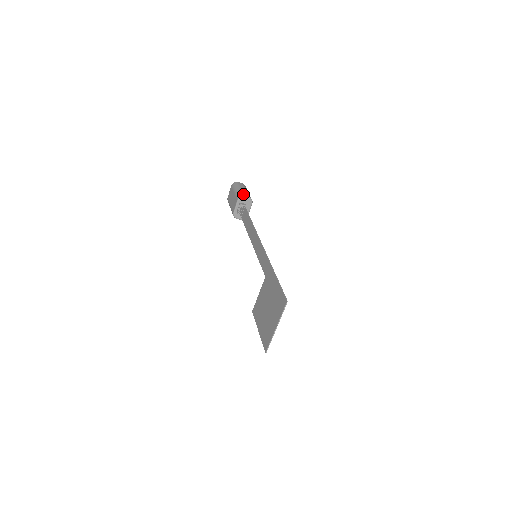
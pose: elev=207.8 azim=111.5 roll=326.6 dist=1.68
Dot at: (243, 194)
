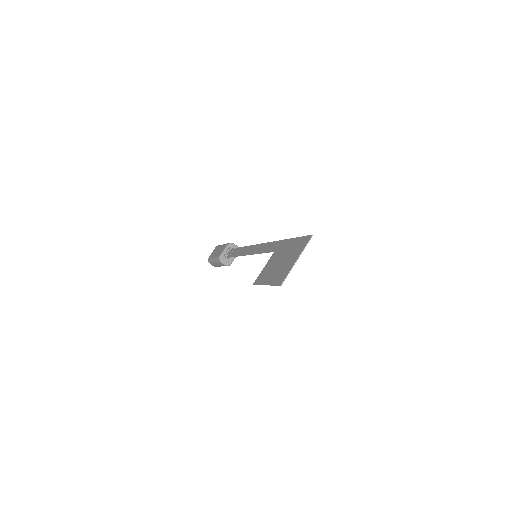
Dot at: (233, 243)
